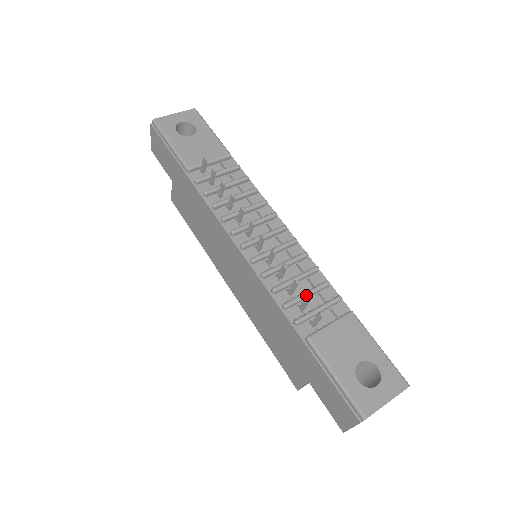
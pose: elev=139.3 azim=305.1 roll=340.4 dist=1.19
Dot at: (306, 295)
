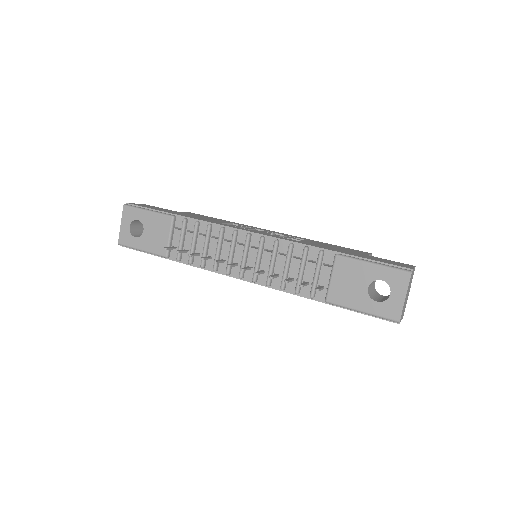
Dot at: (301, 273)
